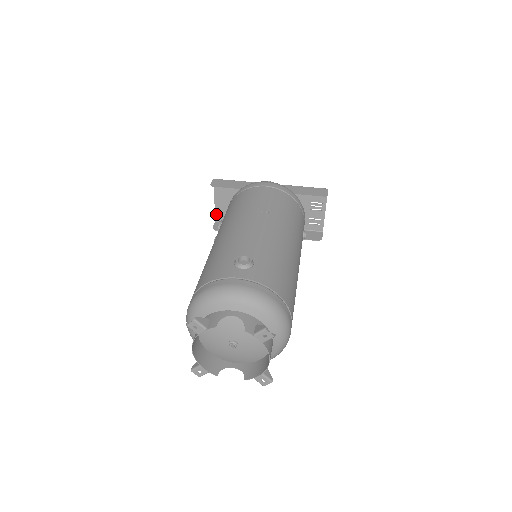
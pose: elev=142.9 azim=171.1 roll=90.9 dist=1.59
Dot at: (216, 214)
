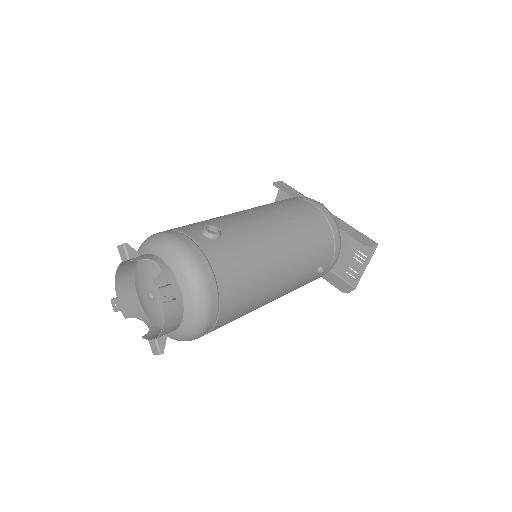
Dot at: occluded
